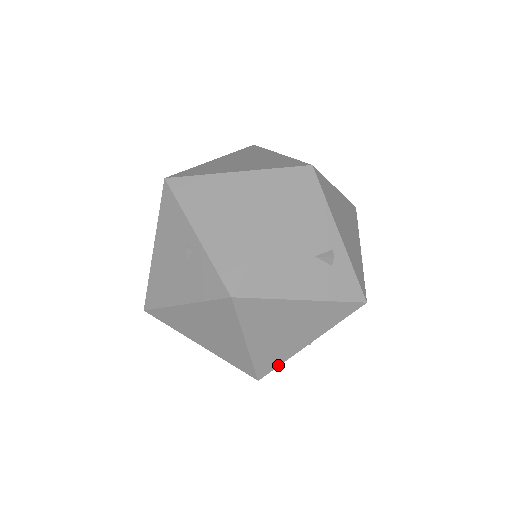
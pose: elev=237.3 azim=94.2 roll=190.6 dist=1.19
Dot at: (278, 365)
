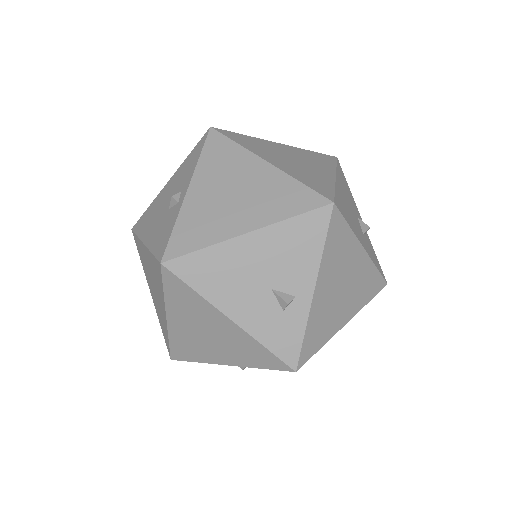
Dot at: (192, 360)
